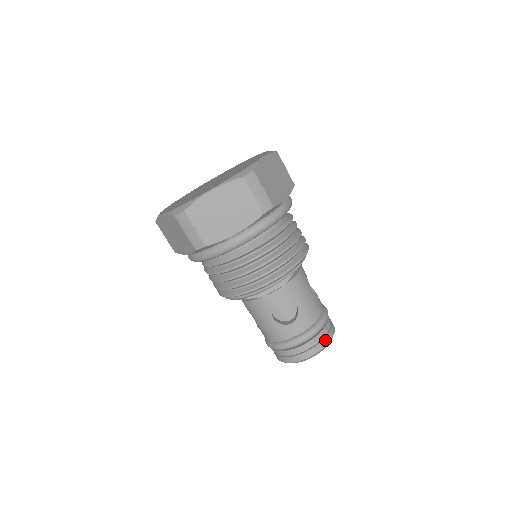
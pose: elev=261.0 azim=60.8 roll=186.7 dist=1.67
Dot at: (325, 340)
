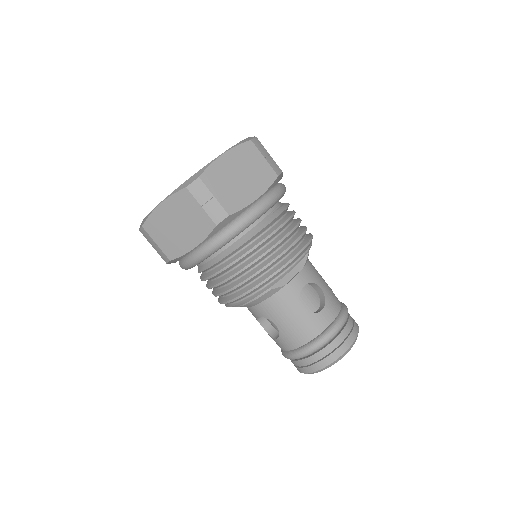
Dot at: (355, 327)
